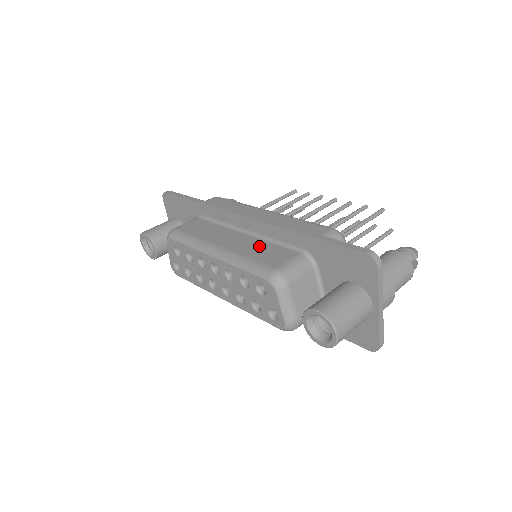
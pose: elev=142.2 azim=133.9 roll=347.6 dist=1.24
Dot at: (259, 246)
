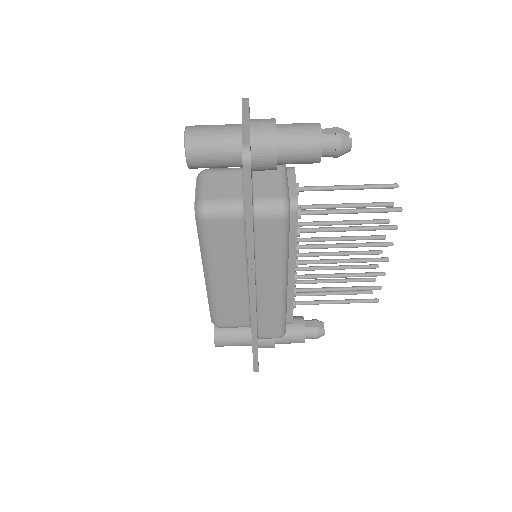
Dot at: (237, 301)
